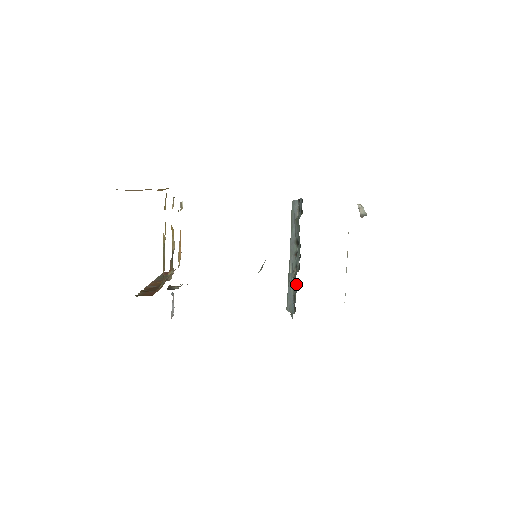
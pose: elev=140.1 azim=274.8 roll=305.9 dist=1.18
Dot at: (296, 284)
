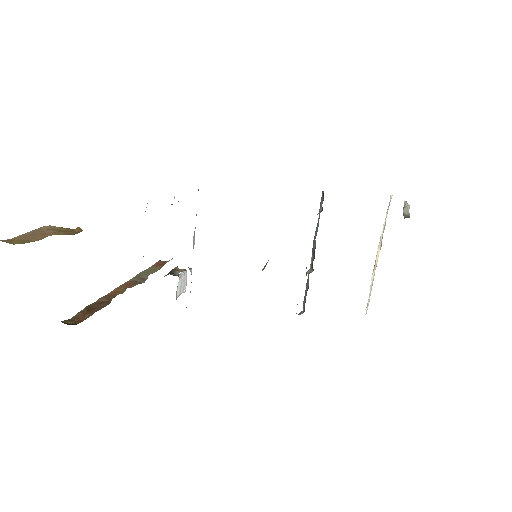
Dot at: occluded
